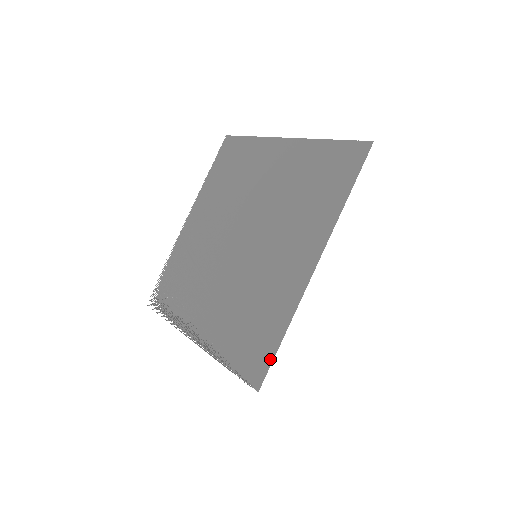
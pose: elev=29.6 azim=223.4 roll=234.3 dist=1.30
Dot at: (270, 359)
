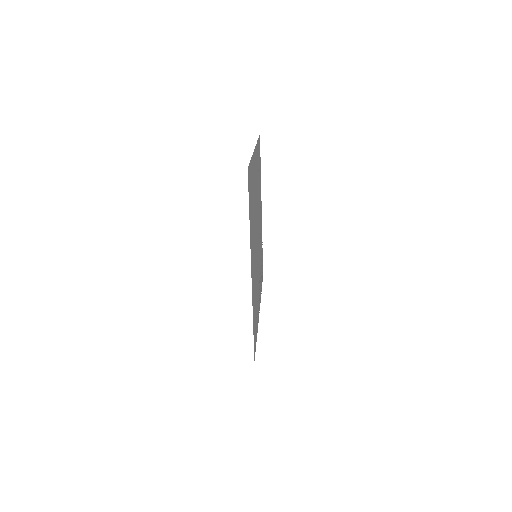
Dot at: occluded
